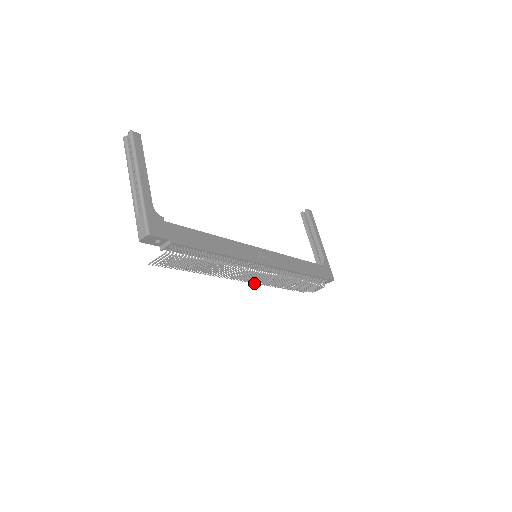
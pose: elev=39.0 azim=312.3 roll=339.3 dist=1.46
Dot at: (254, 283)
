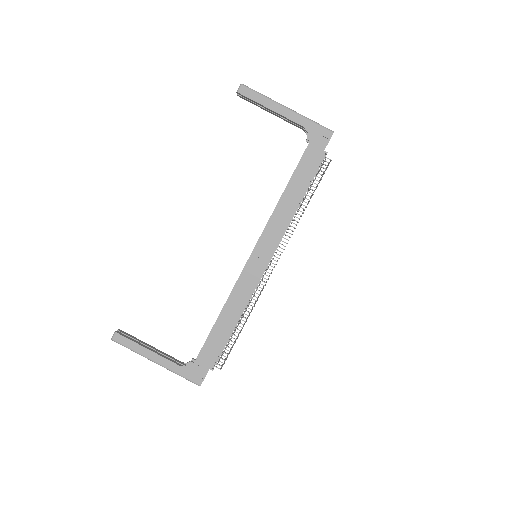
Dot at: occluded
